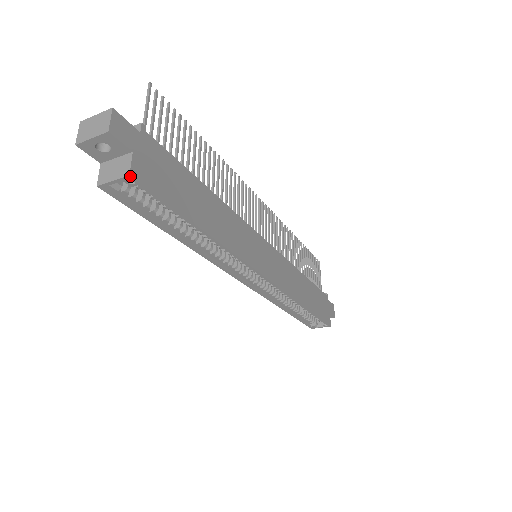
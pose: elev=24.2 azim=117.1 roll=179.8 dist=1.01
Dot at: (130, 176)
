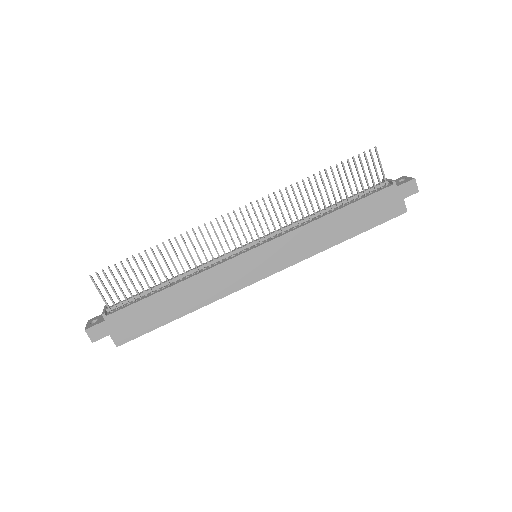
Dot at: occluded
